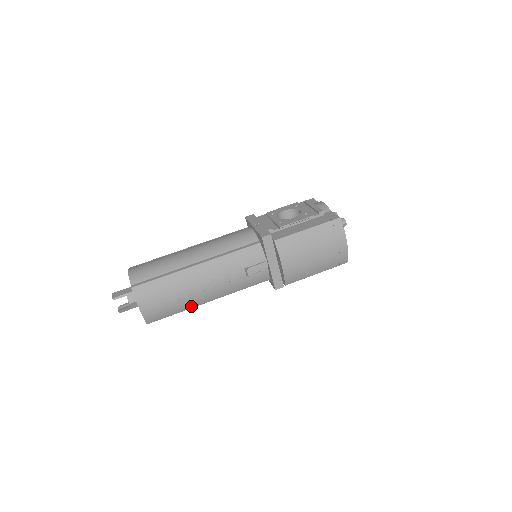
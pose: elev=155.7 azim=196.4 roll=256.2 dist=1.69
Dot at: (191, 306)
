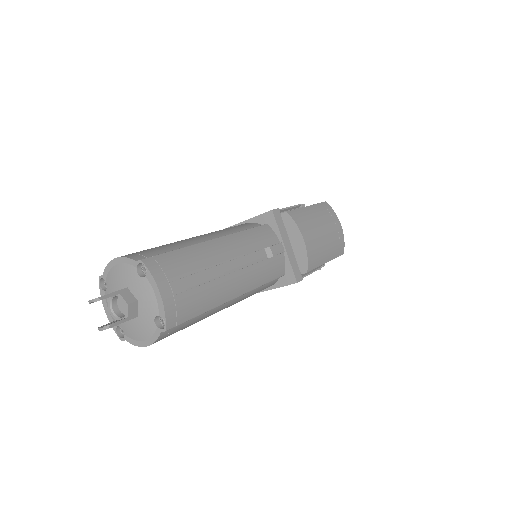
Dot at: (217, 301)
